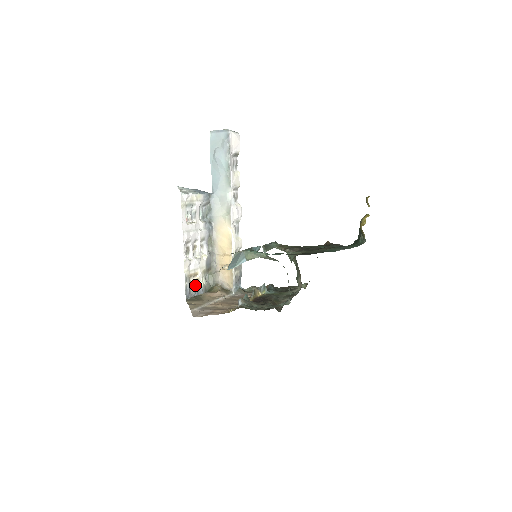
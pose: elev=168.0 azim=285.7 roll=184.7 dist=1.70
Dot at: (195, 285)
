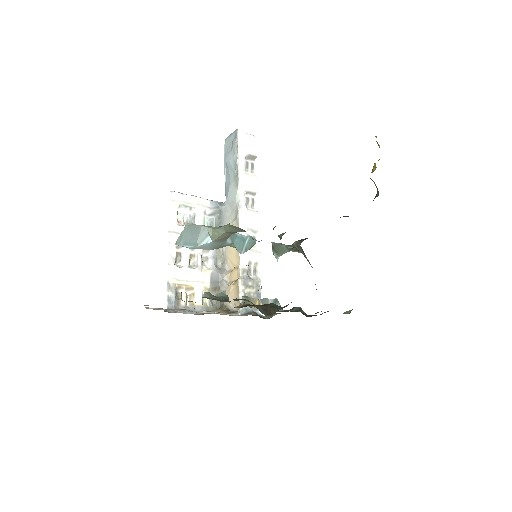
Dot at: (189, 302)
